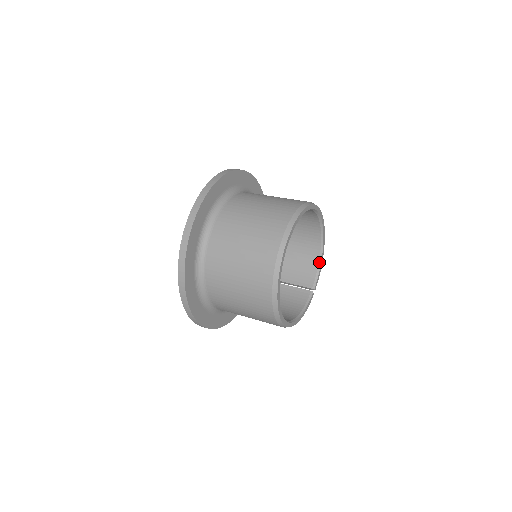
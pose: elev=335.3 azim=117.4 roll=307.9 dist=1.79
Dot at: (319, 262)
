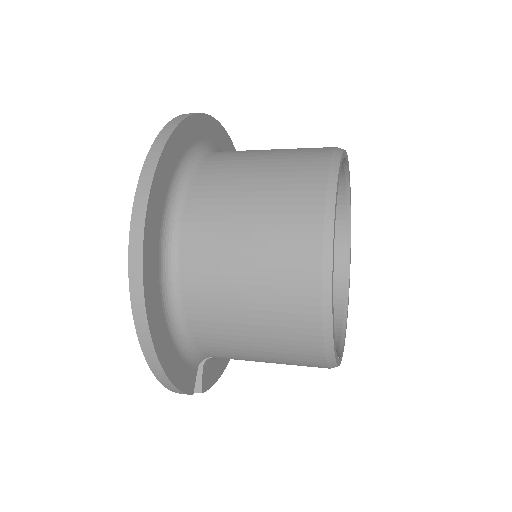
Dot at: (340, 341)
